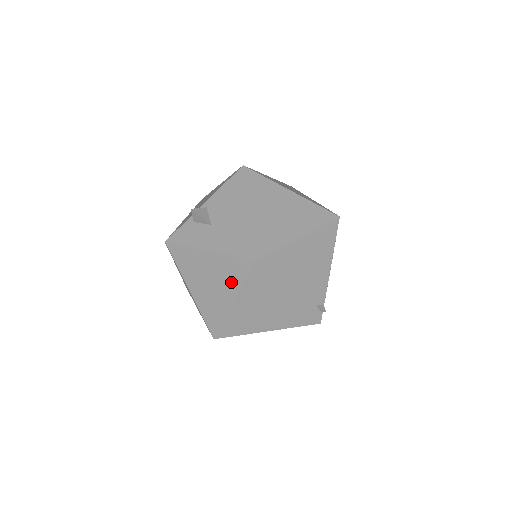
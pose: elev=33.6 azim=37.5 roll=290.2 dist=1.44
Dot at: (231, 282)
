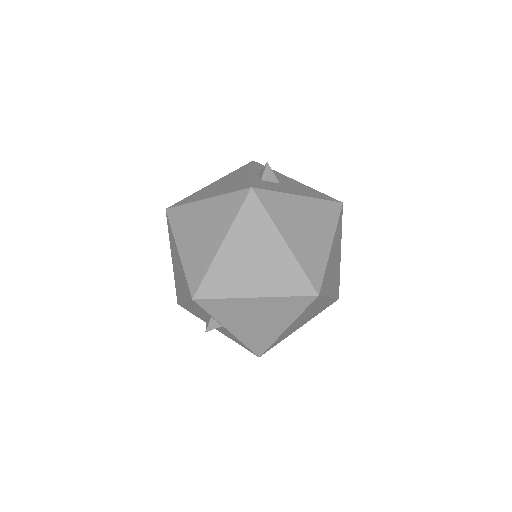
Dot at: (326, 225)
